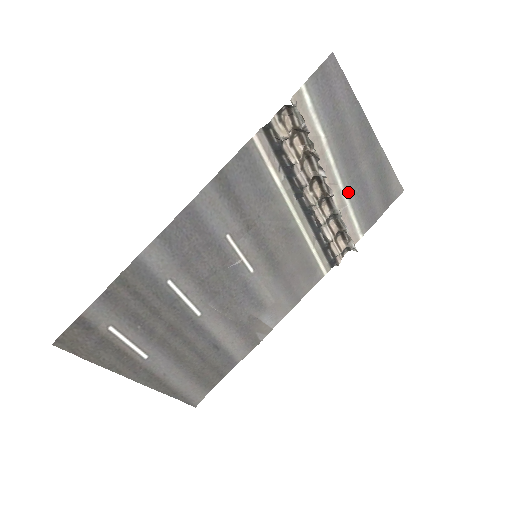
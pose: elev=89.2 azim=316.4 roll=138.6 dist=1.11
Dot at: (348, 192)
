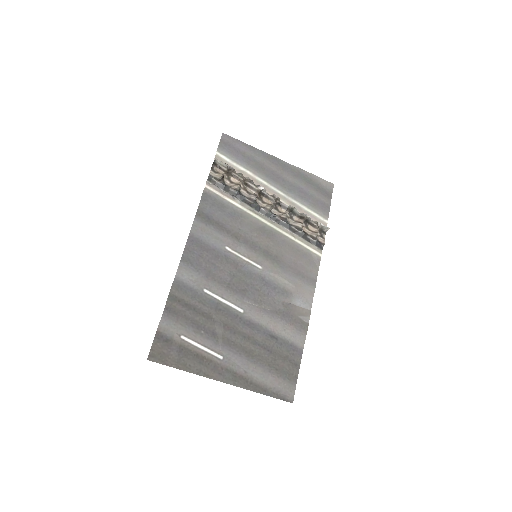
Dot at: (292, 197)
